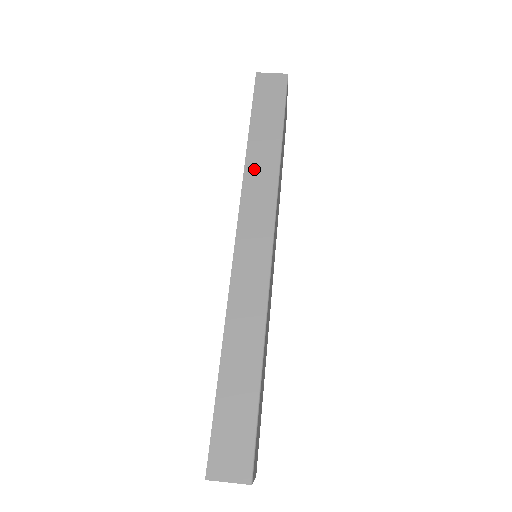
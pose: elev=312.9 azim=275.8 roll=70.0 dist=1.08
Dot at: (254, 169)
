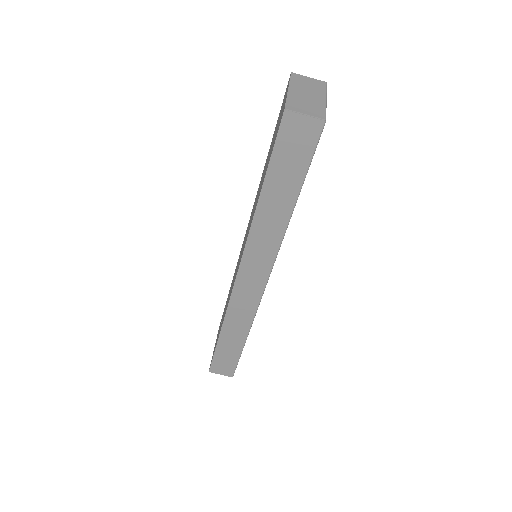
Dot at: (260, 229)
